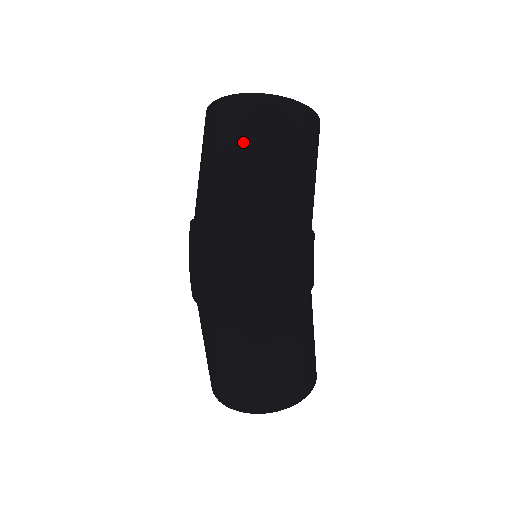
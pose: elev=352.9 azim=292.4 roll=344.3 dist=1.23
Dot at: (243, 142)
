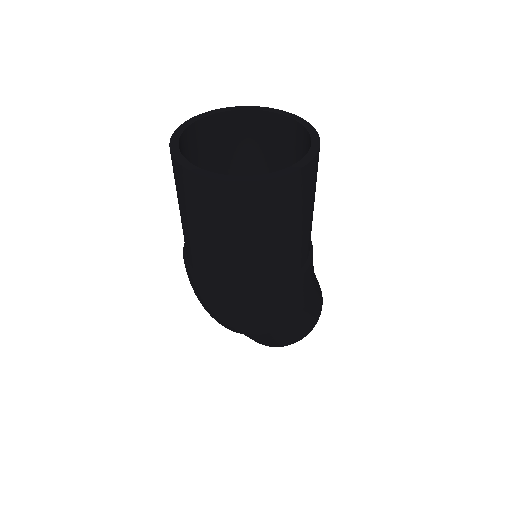
Dot at: (218, 230)
